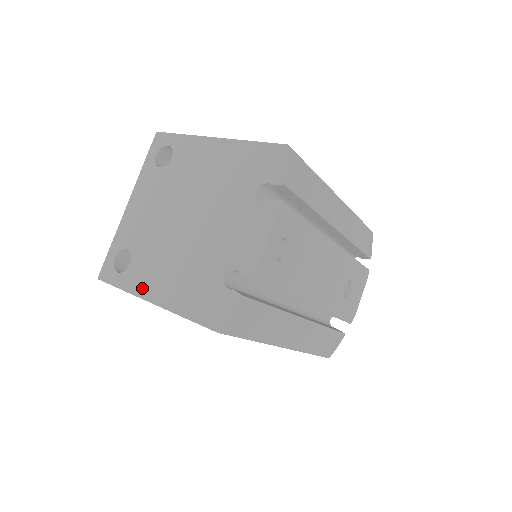
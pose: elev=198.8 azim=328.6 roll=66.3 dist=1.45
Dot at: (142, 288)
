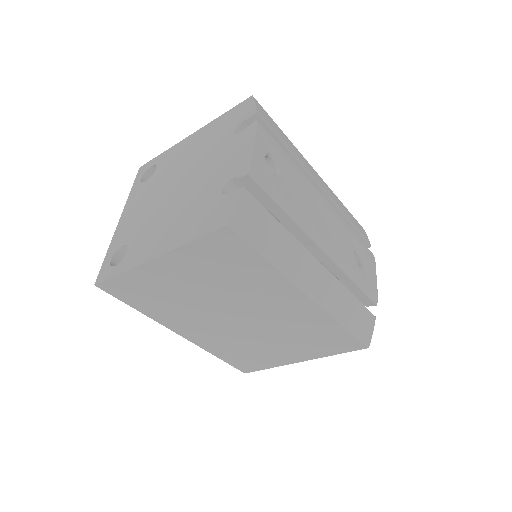
Dot at: (142, 256)
